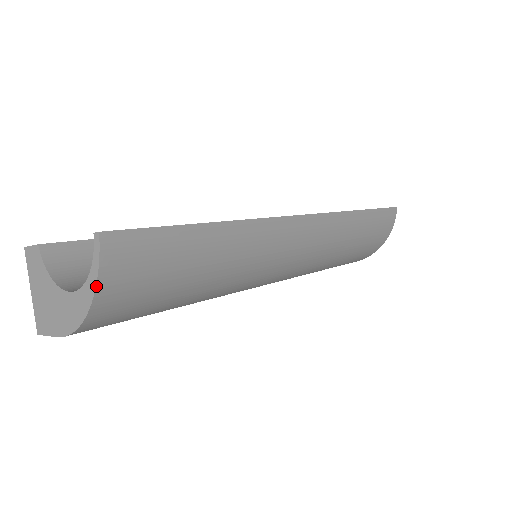
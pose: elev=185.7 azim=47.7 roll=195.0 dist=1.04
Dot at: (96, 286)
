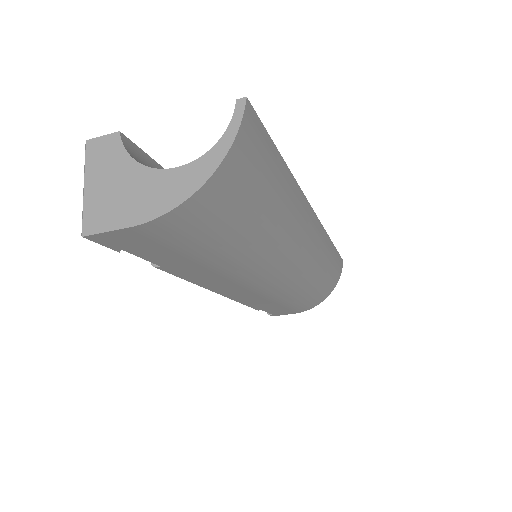
Dot at: (229, 150)
